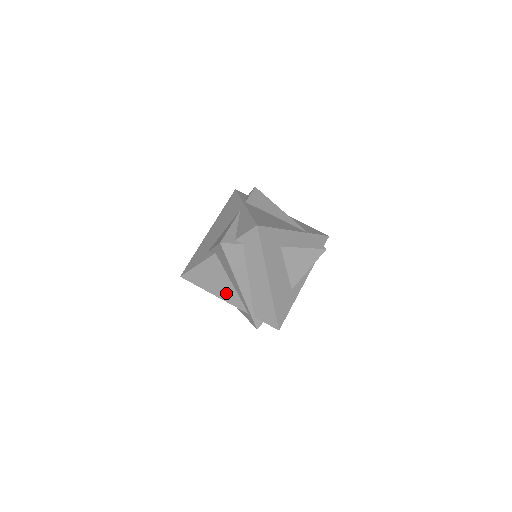
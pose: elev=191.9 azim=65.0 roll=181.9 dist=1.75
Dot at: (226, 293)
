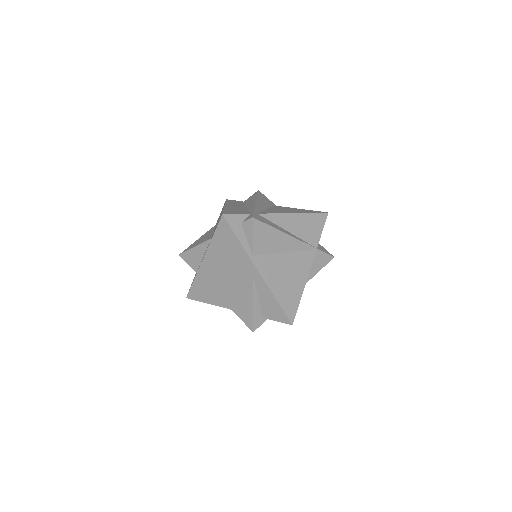
Dot at: occluded
